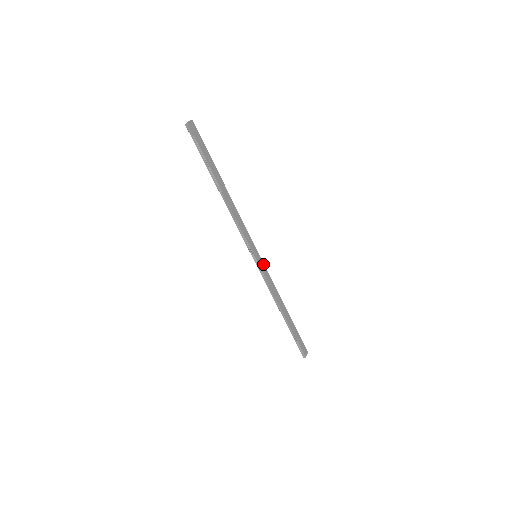
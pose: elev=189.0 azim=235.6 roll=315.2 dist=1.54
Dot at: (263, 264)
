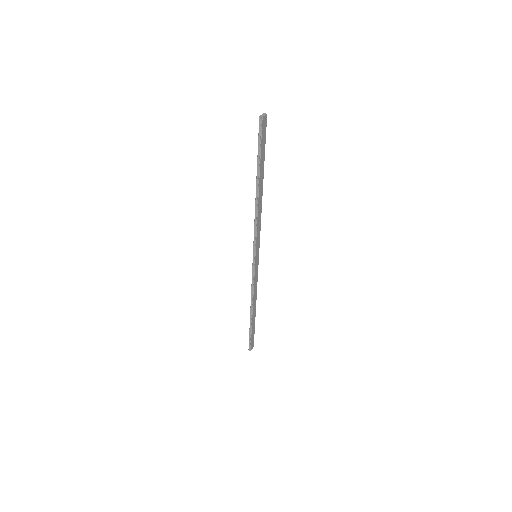
Dot at: (258, 264)
